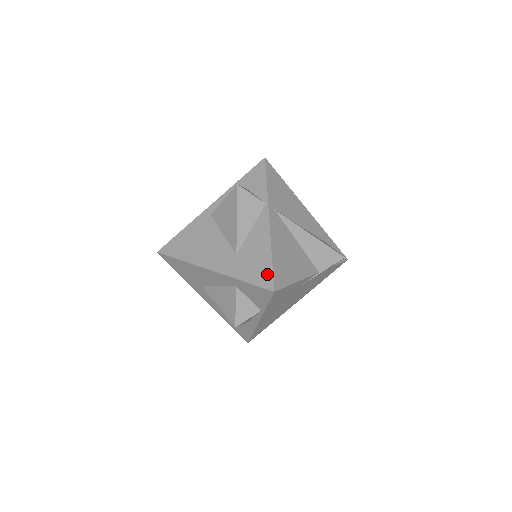
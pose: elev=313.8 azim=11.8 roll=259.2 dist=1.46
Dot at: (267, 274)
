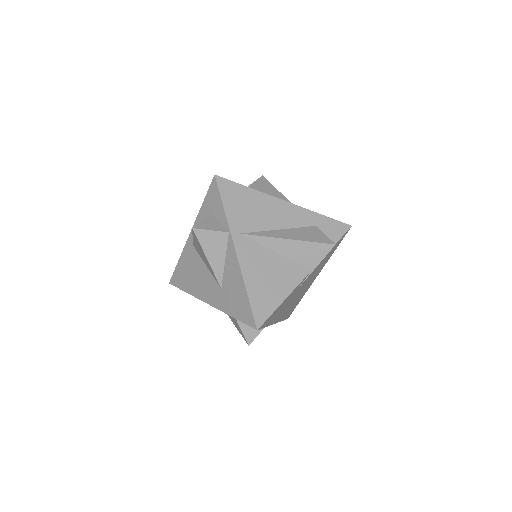
Dot at: (248, 312)
